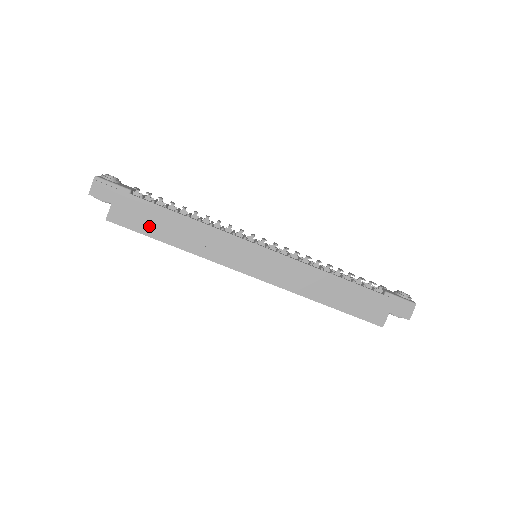
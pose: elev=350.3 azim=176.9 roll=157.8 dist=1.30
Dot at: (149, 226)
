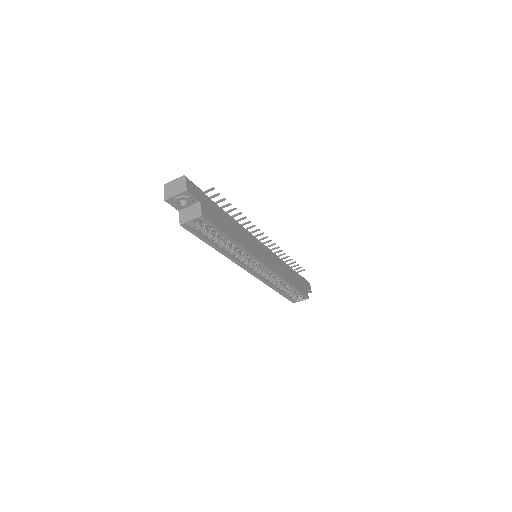
Dot at: (222, 224)
